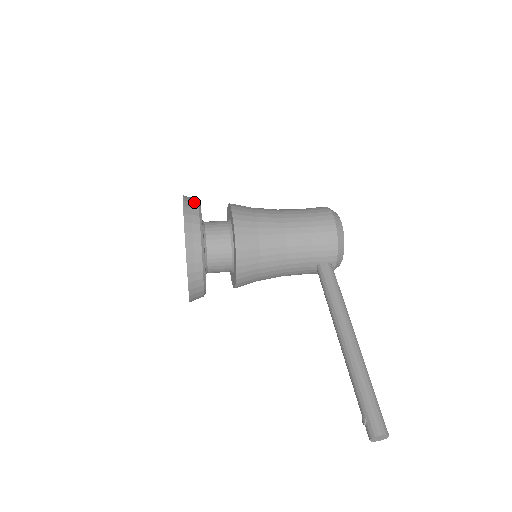
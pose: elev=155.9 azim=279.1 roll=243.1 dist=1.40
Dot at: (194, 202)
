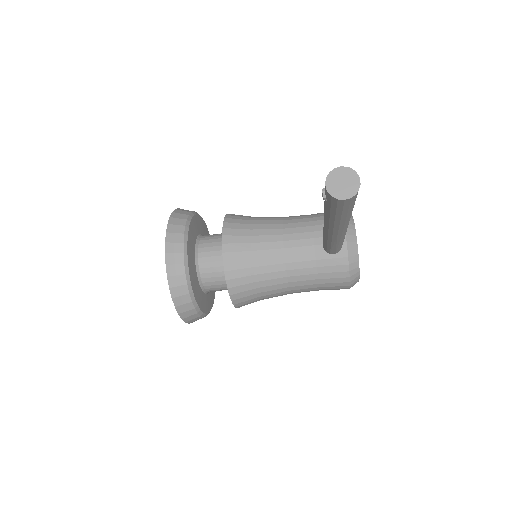
Dot at: occluded
